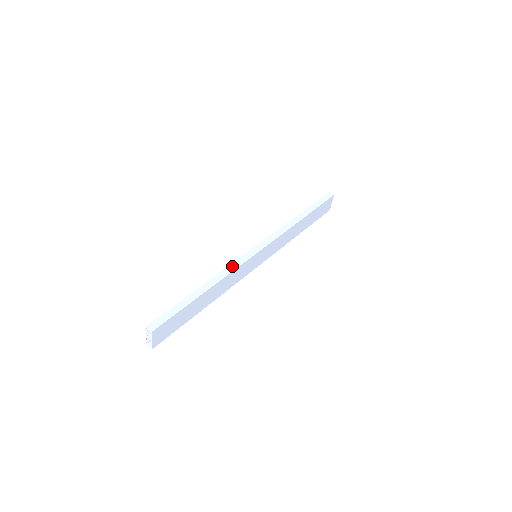
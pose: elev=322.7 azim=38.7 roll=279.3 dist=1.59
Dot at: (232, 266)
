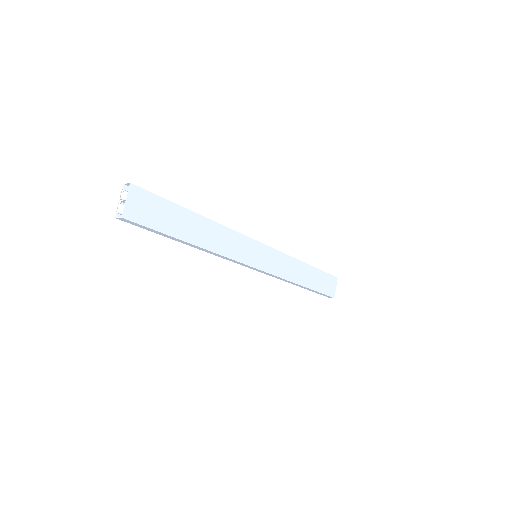
Dot at: occluded
